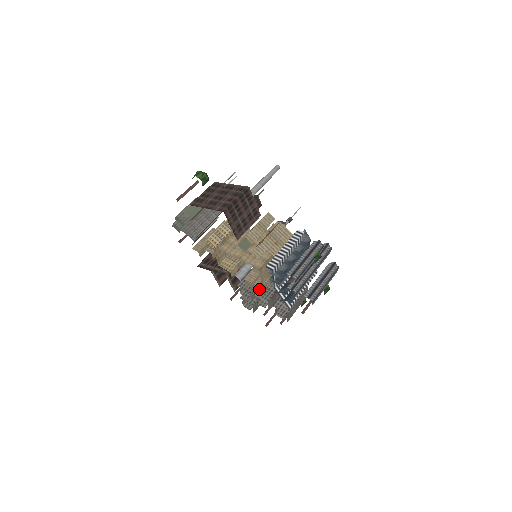
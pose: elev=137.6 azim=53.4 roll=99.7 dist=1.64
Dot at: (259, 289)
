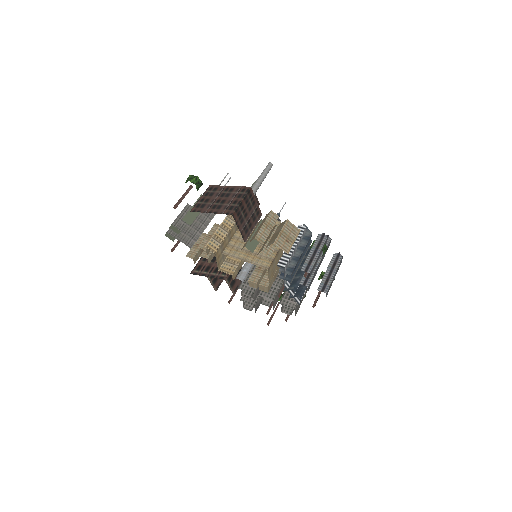
Dot at: (265, 289)
